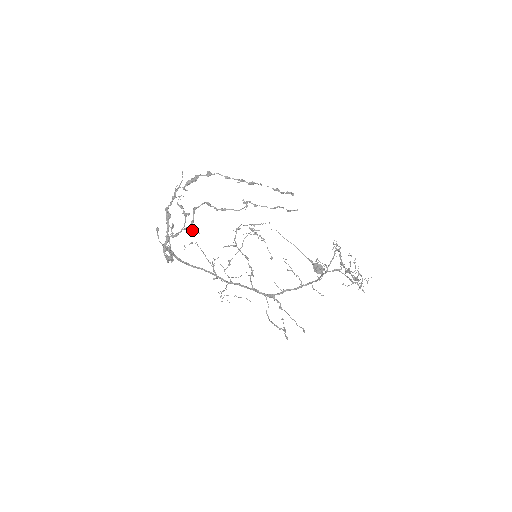
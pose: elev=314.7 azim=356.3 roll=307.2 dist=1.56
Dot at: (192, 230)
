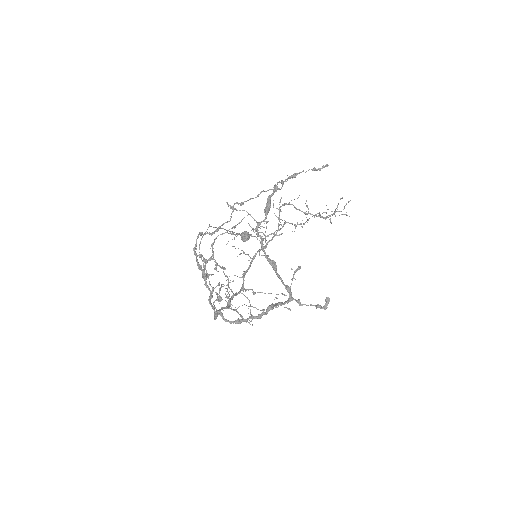
Dot at: occluded
